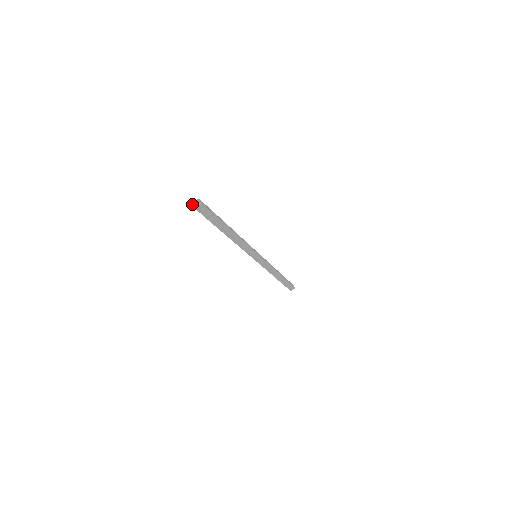
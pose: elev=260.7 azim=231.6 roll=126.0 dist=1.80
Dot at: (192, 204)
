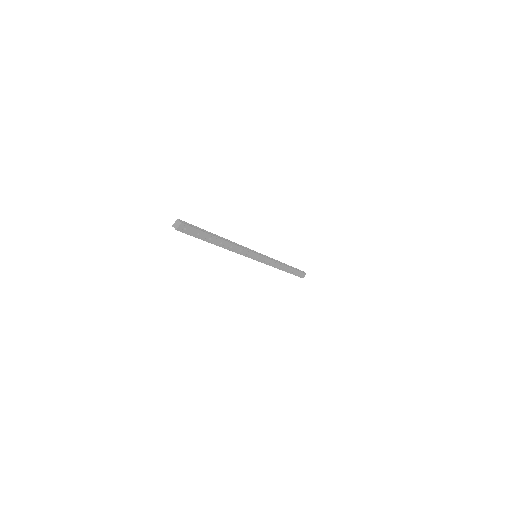
Dot at: (172, 226)
